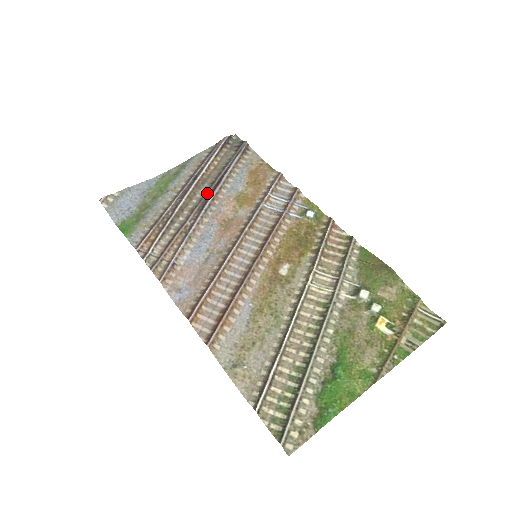
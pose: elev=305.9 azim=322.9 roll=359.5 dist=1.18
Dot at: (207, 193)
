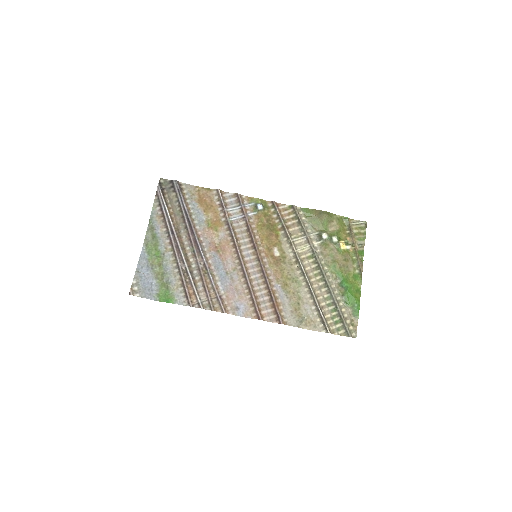
Dot at: (191, 237)
